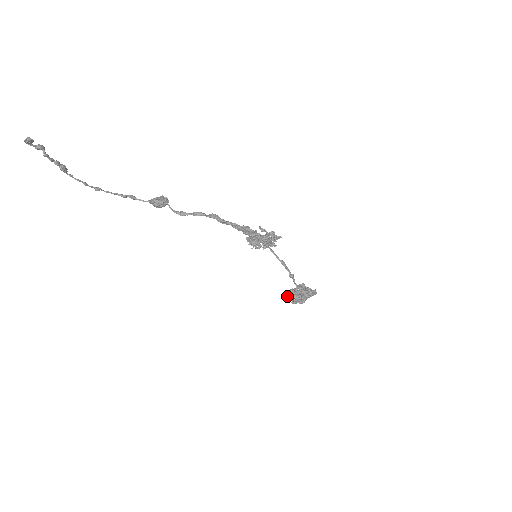
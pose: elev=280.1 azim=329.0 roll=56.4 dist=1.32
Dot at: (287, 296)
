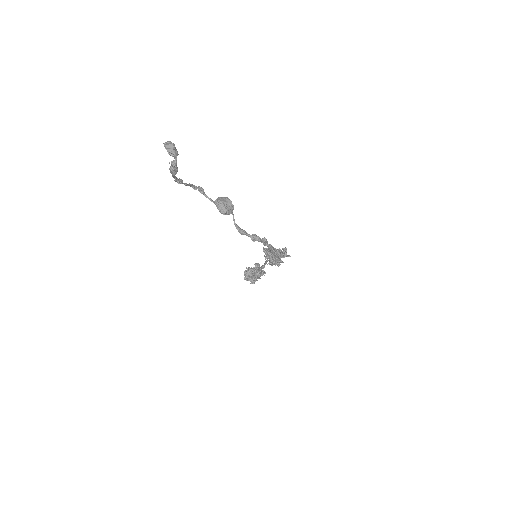
Dot at: (246, 276)
